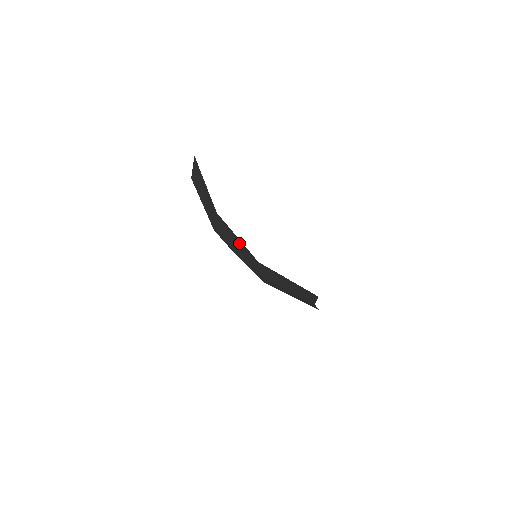
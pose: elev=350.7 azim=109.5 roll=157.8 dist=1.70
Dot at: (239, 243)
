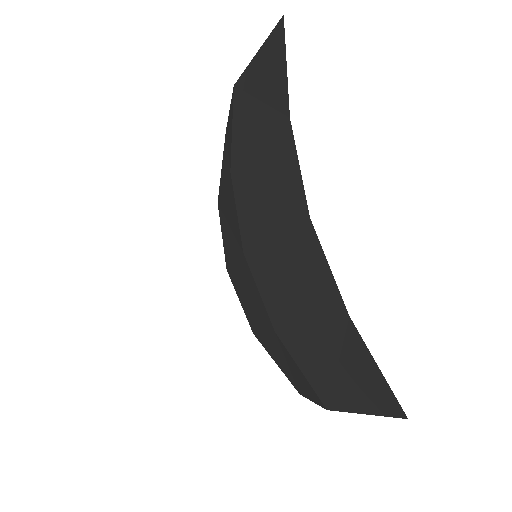
Dot at: (229, 126)
